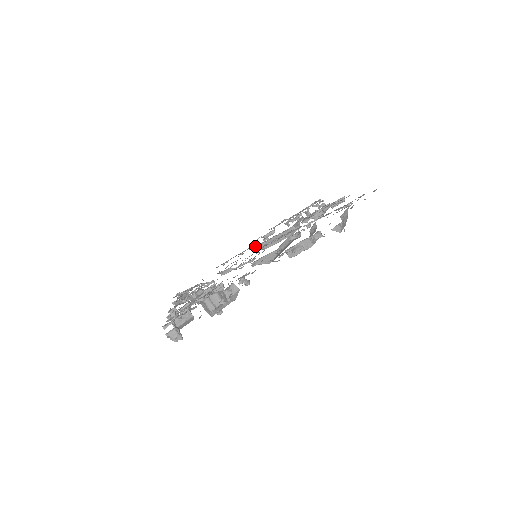
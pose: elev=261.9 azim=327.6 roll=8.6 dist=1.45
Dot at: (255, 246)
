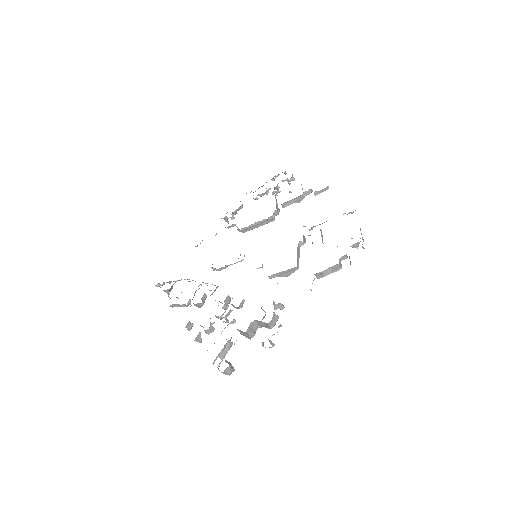
Dot at: (230, 226)
